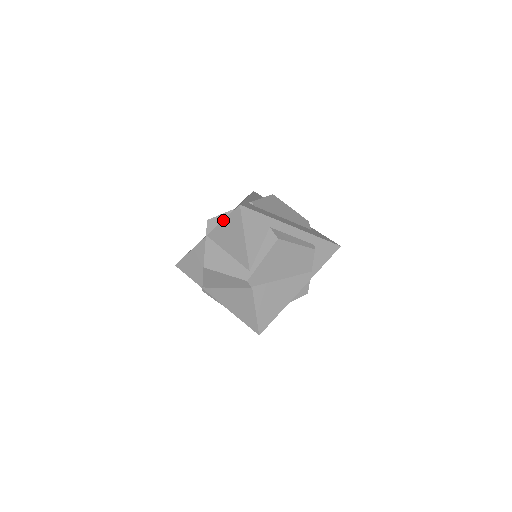
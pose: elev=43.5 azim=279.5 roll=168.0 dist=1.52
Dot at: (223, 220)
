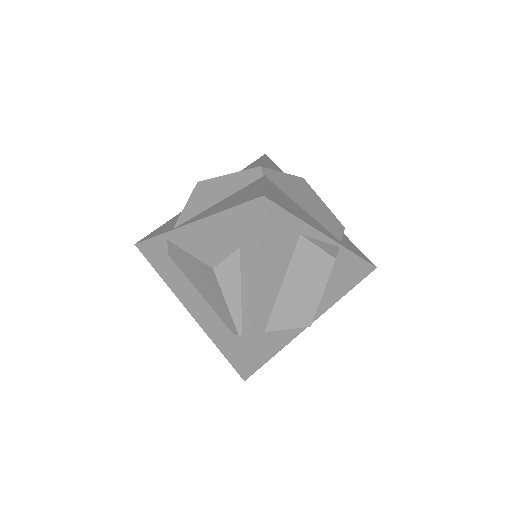
Dot at: occluded
